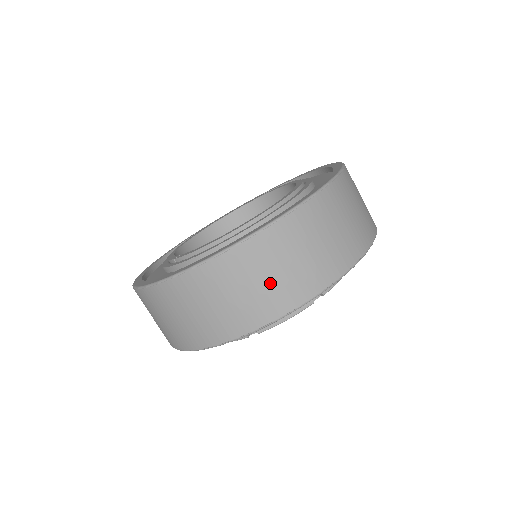
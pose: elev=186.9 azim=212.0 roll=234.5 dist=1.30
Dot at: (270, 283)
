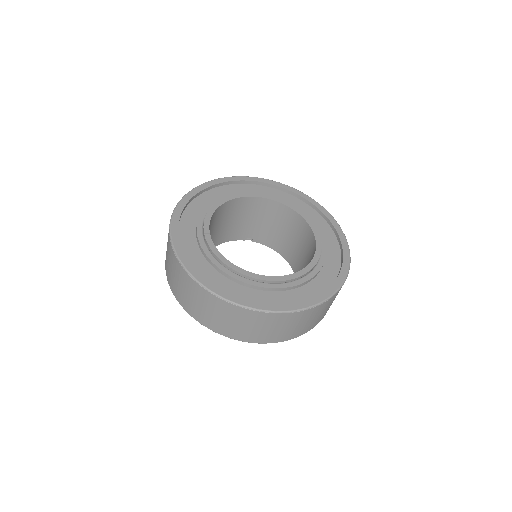
Dot at: (225, 322)
